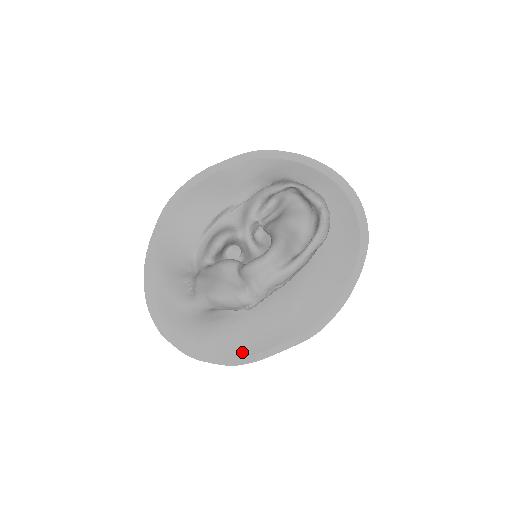
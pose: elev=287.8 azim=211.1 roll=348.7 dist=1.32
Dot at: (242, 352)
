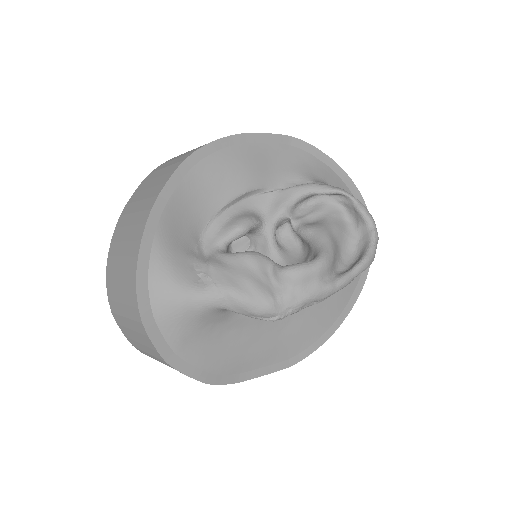
Dot at: (224, 369)
